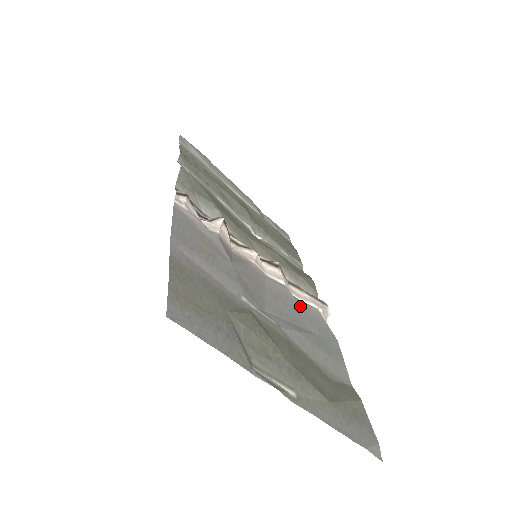
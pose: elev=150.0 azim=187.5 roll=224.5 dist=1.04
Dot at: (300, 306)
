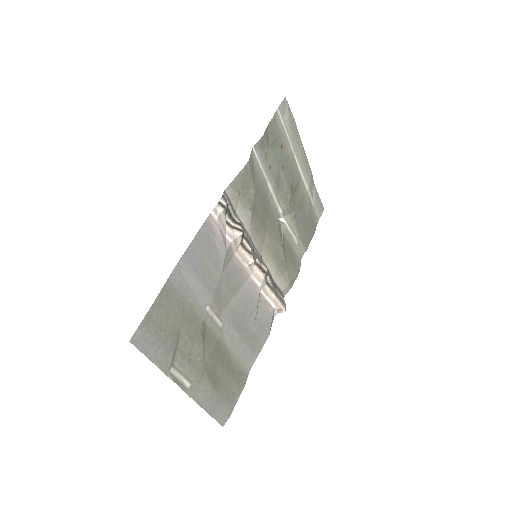
Dot at: (259, 306)
